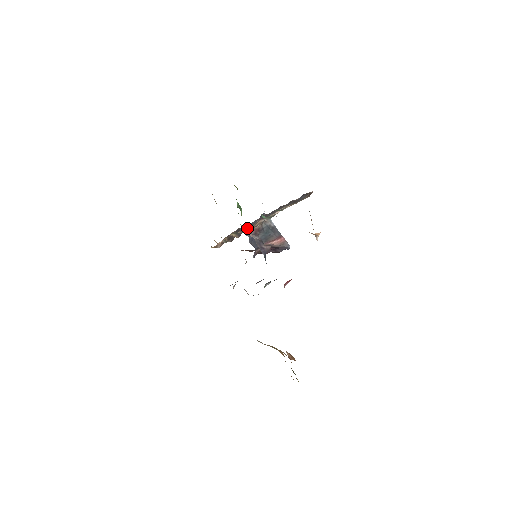
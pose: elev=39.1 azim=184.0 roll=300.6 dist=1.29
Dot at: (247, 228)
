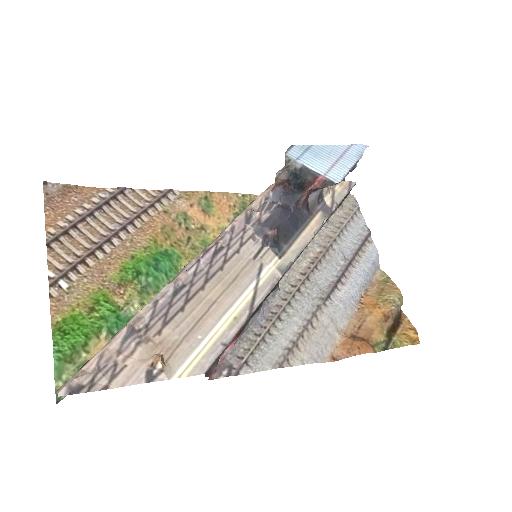
Dot at: occluded
